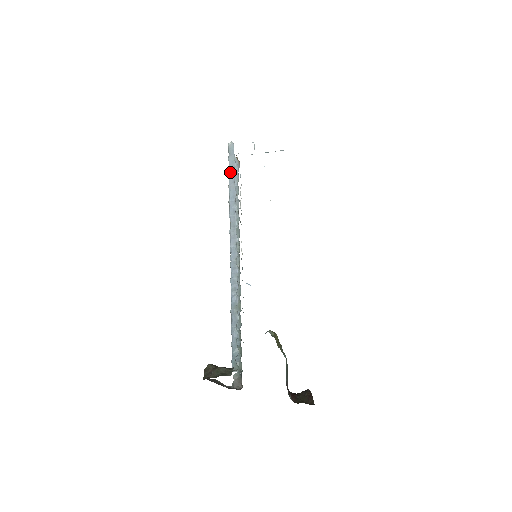
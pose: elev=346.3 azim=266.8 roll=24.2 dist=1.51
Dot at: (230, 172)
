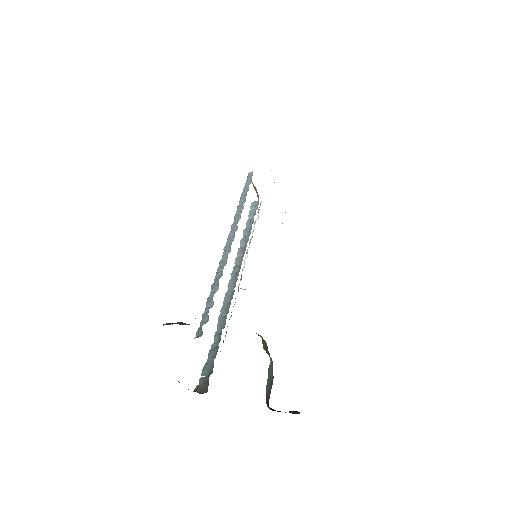
Dot at: (245, 188)
